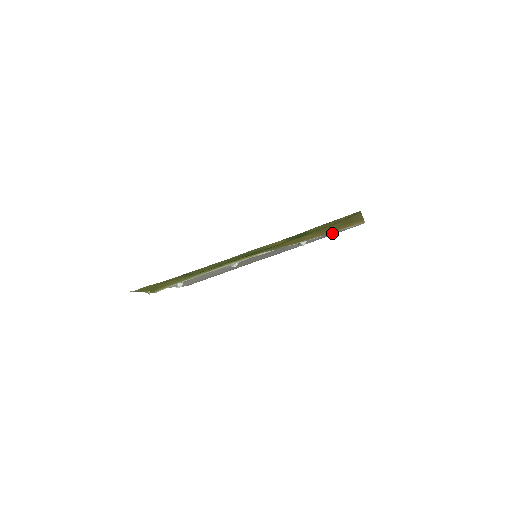
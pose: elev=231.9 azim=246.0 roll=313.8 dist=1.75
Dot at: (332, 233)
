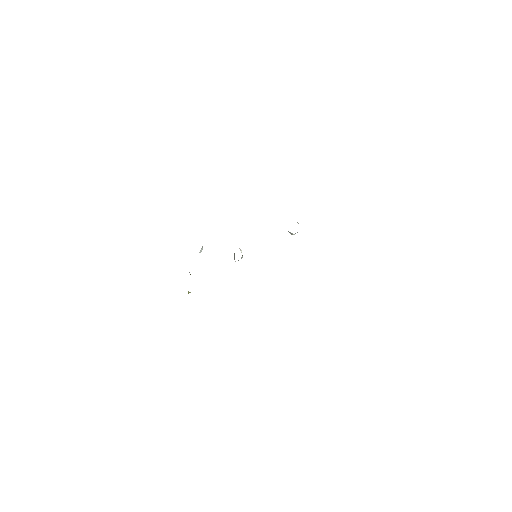
Dot at: occluded
